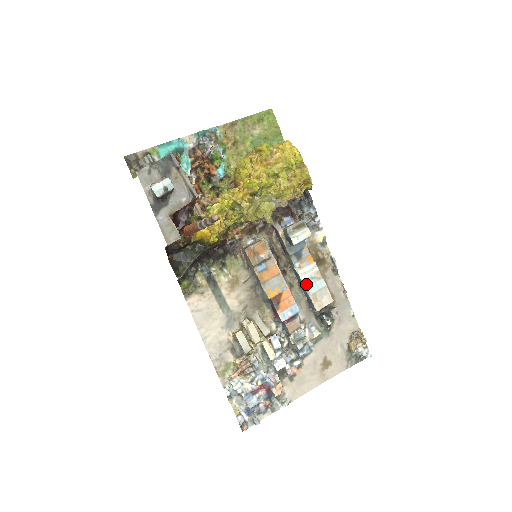
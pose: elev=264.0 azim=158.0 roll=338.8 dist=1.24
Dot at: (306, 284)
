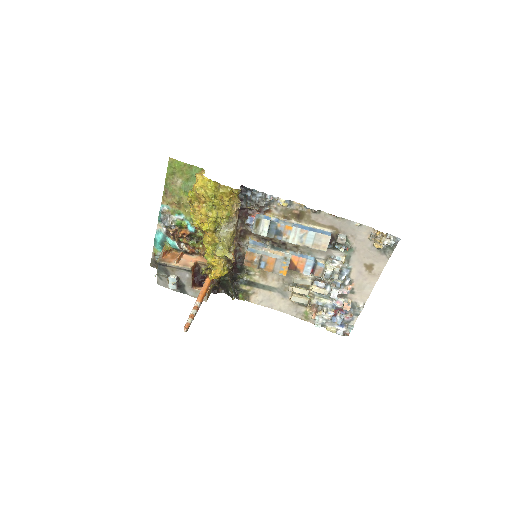
Dot at: (301, 244)
